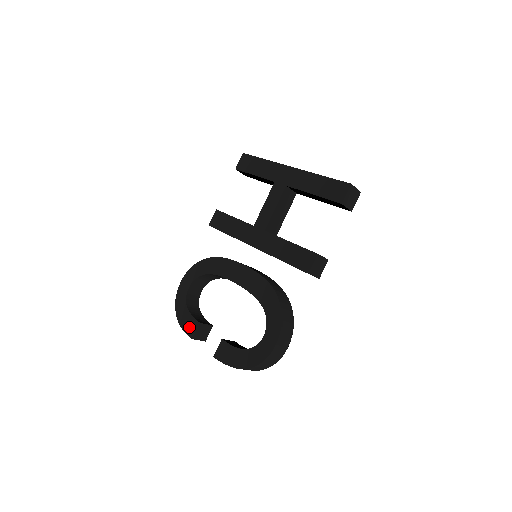
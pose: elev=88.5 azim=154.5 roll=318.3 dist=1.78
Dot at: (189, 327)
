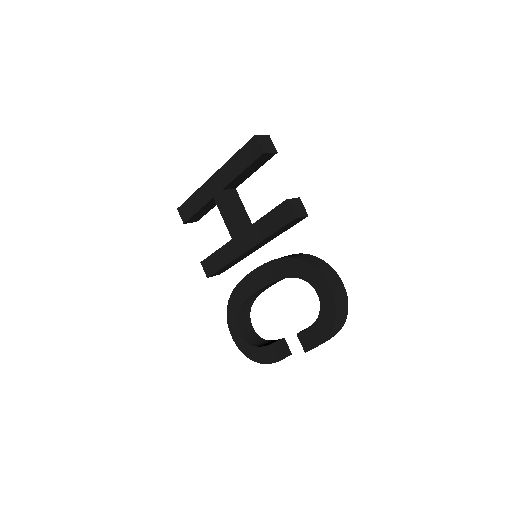
Dot at: (269, 356)
